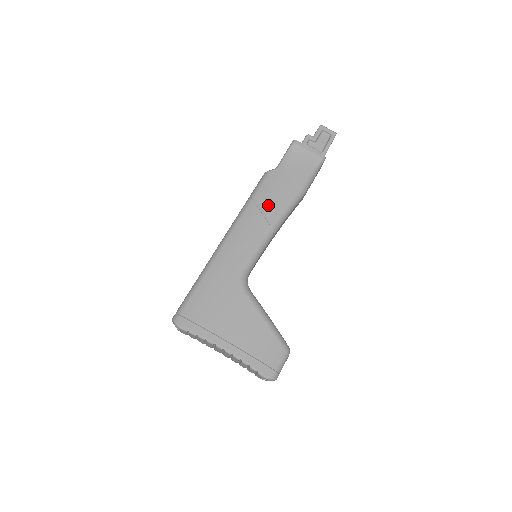
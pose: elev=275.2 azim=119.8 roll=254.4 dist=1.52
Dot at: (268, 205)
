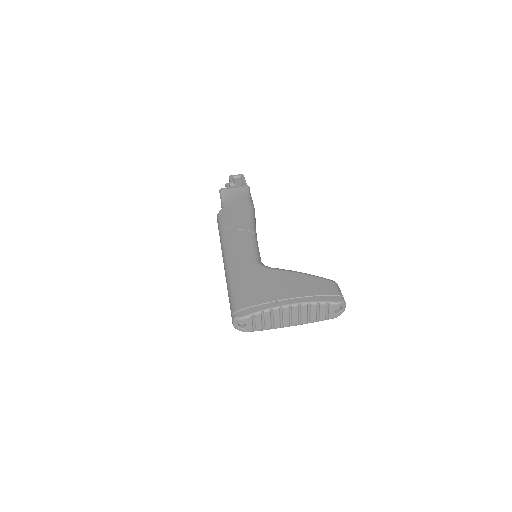
Dot at: (236, 224)
